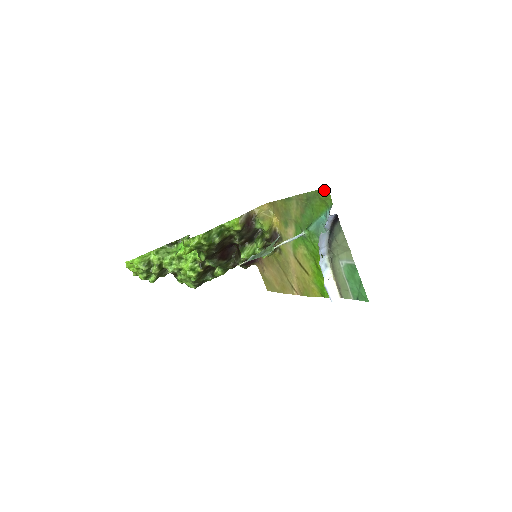
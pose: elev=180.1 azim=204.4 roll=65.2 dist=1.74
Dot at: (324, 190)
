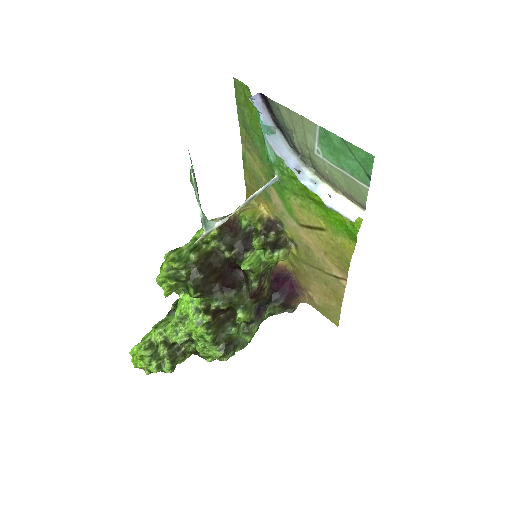
Dot at: (236, 87)
